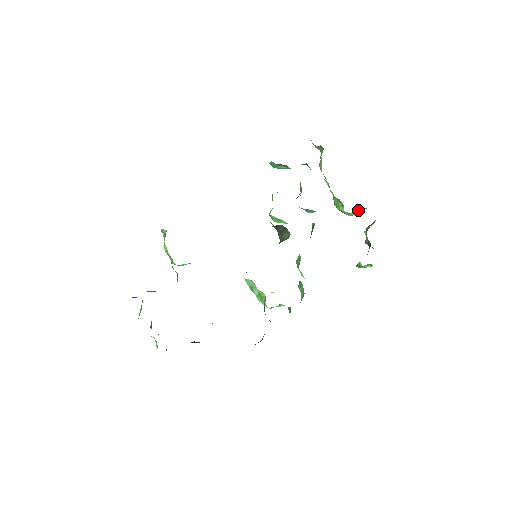
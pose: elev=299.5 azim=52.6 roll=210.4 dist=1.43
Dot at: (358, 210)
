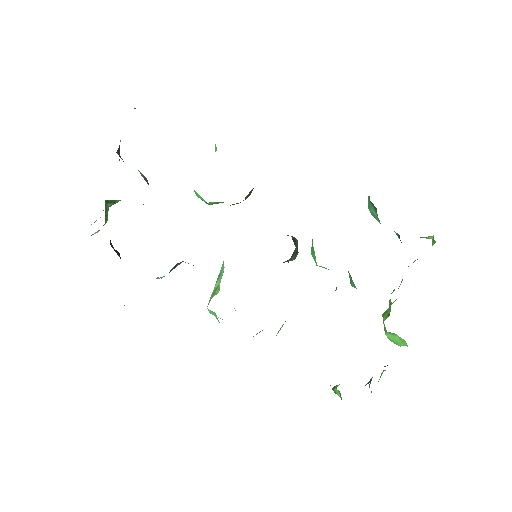
Dot at: (399, 338)
